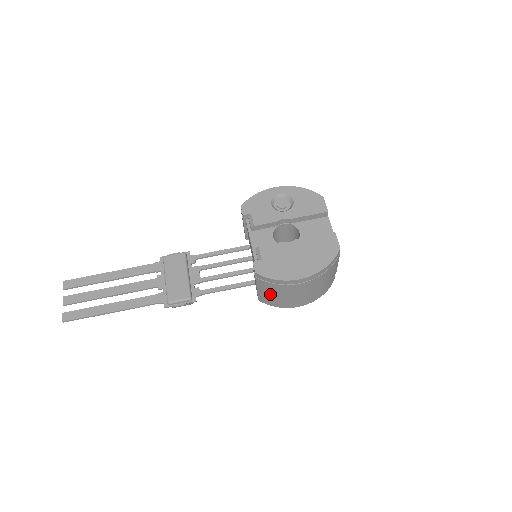
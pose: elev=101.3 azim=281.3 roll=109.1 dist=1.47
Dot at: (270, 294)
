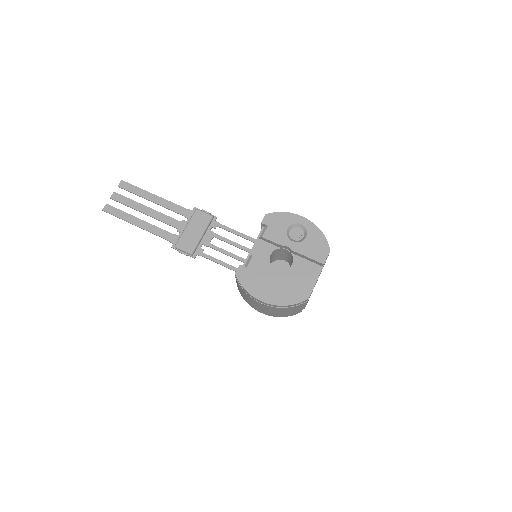
Dot at: (242, 292)
